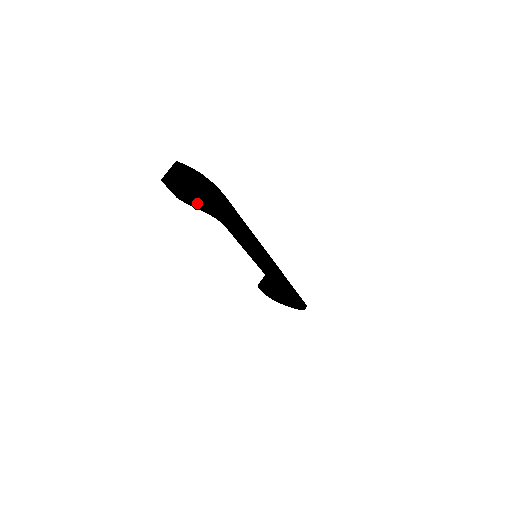
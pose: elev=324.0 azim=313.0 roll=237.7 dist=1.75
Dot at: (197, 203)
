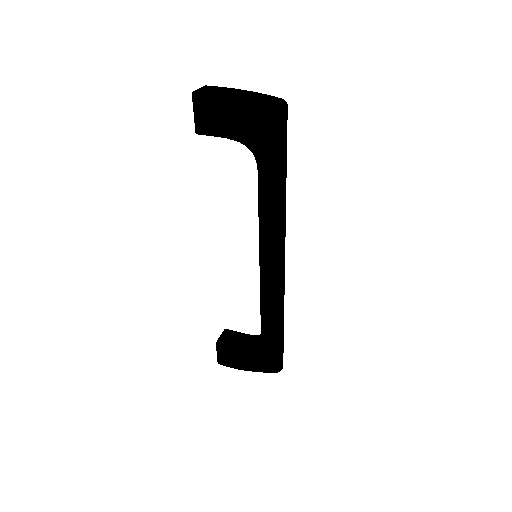
Dot at: (240, 121)
